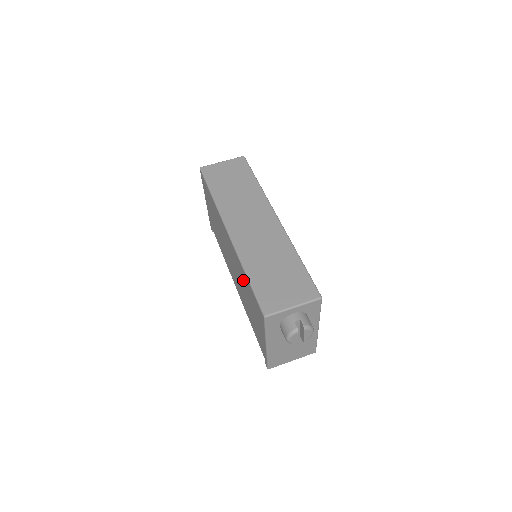
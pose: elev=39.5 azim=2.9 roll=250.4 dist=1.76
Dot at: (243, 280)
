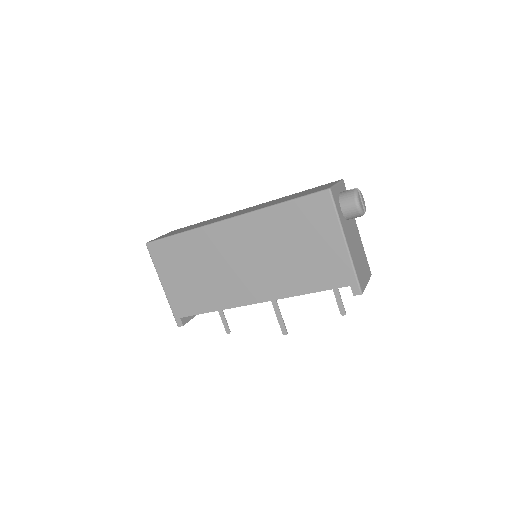
Dot at: (276, 230)
